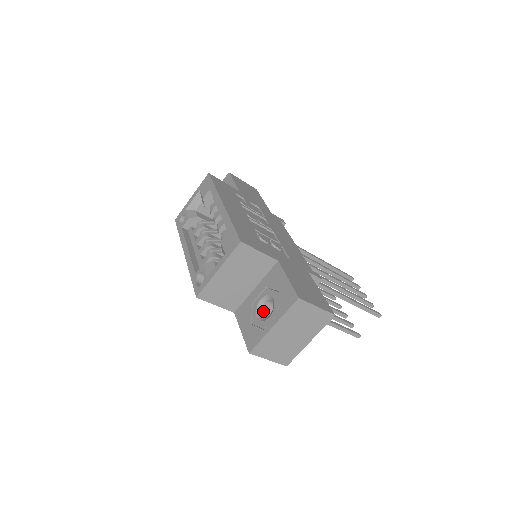
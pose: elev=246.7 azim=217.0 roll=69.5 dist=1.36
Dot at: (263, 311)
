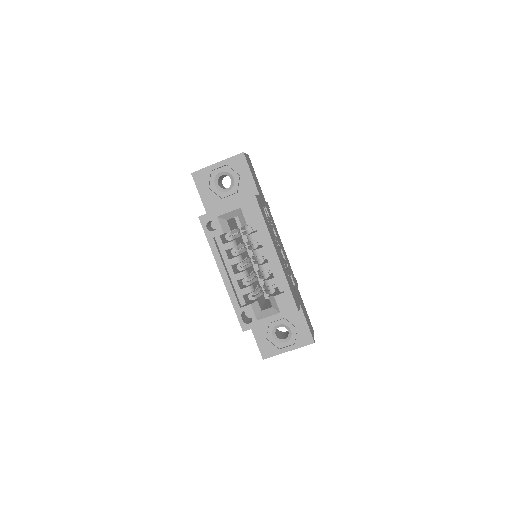
Dot at: occluded
